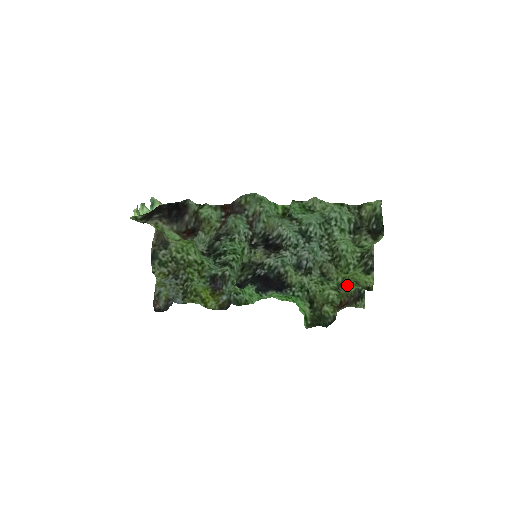
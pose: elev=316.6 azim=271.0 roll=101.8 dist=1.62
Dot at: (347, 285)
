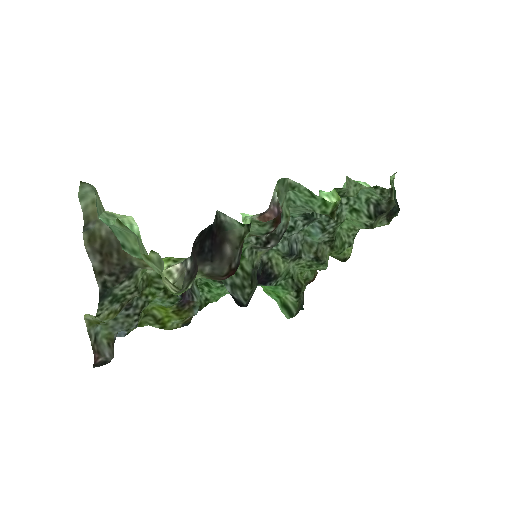
Dot at: occluded
